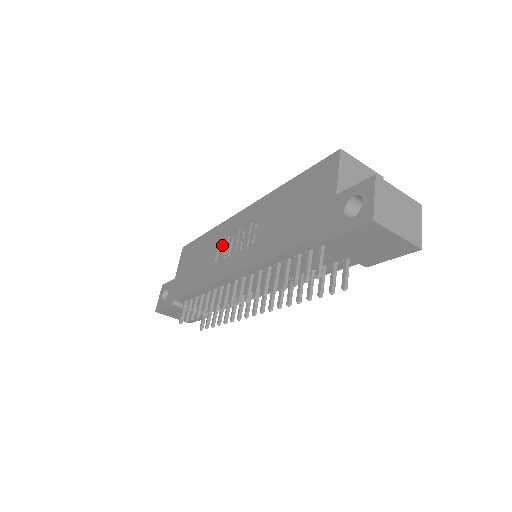
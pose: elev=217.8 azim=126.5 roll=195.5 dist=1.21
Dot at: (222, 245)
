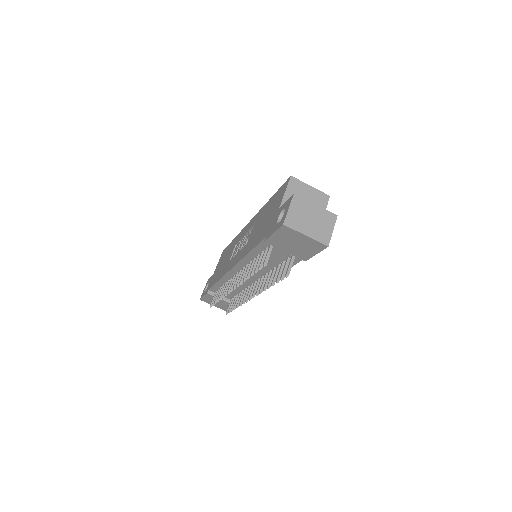
Dot at: occluded
